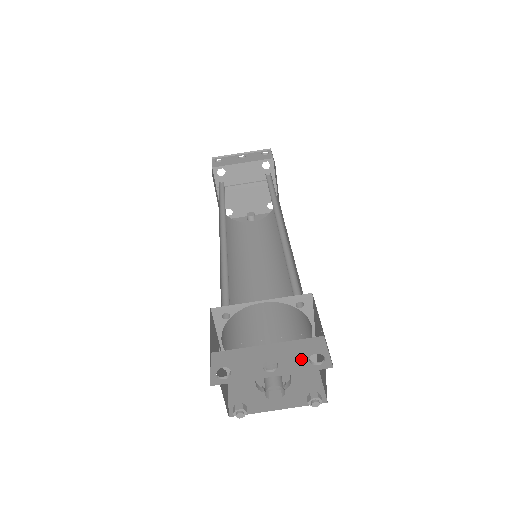
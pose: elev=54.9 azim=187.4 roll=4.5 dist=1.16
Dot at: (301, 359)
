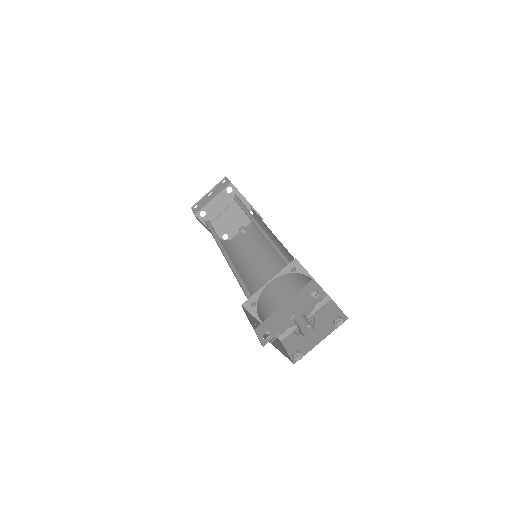
Dot at: (306, 300)
